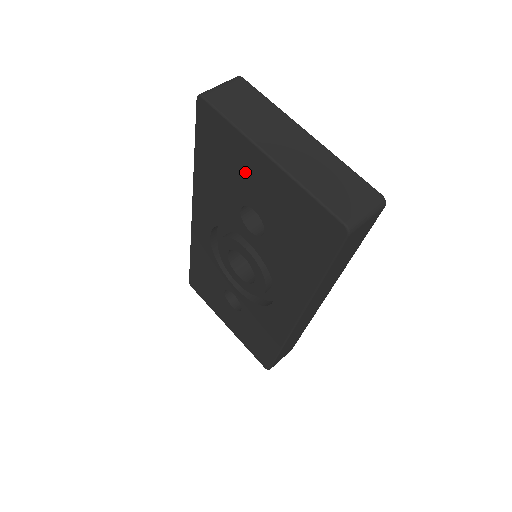
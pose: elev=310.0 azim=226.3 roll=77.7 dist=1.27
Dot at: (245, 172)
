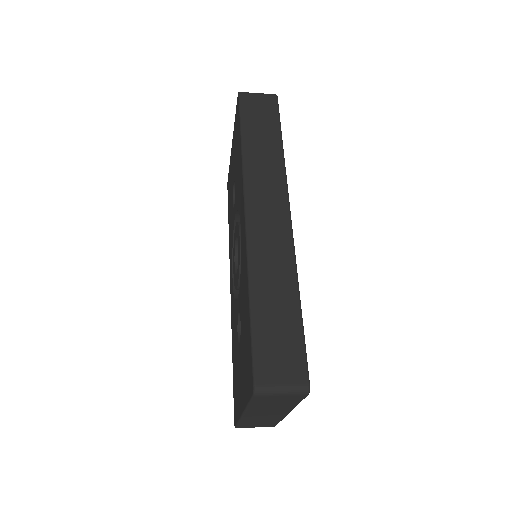
Dot at: occluded
